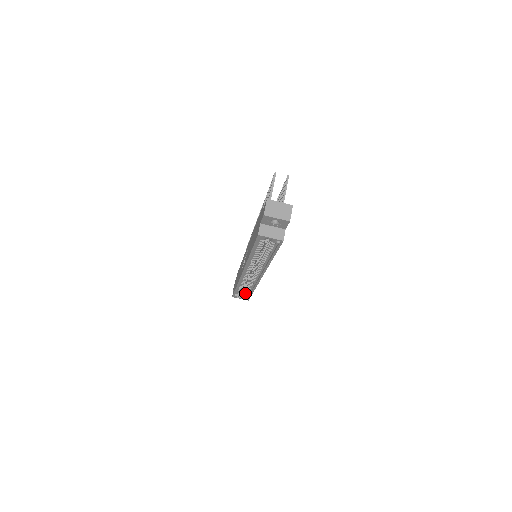
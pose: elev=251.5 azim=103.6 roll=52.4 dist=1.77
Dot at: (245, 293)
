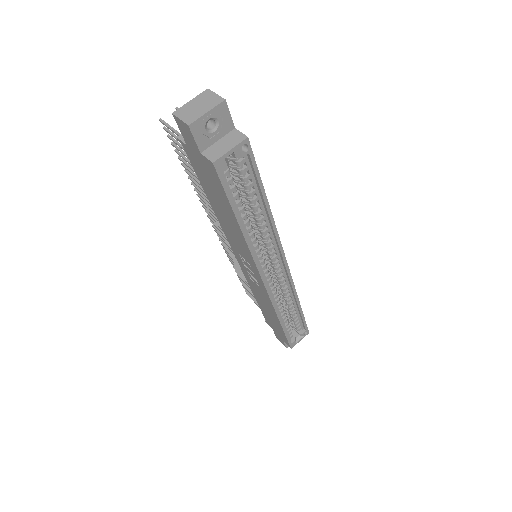
Dot at: (297, 326)
